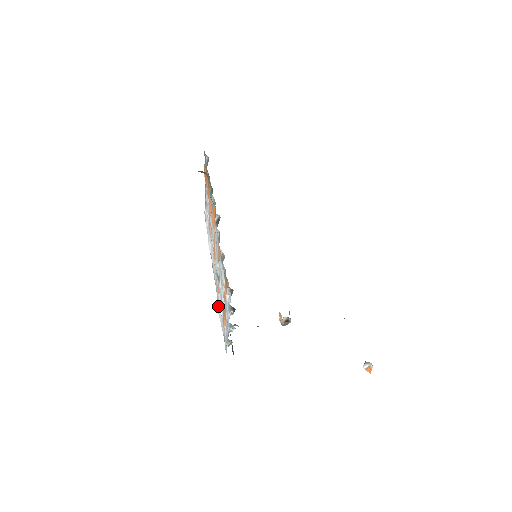
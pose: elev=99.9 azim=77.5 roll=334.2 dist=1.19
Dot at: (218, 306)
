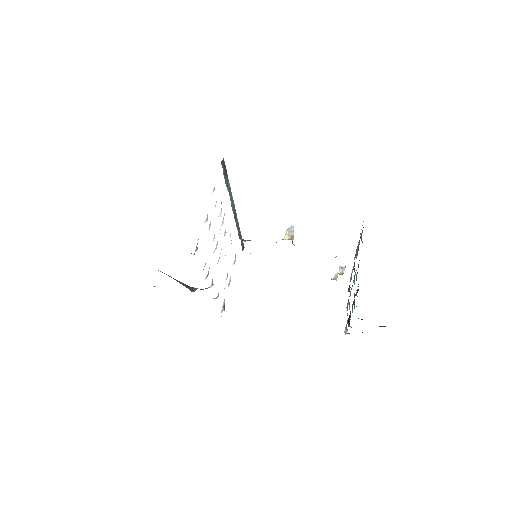
Dot at: occluded
